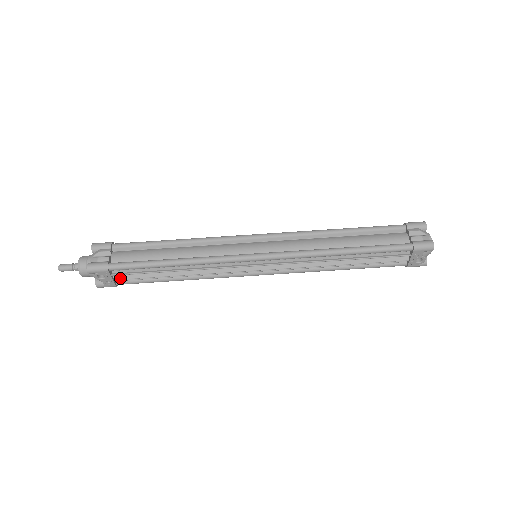
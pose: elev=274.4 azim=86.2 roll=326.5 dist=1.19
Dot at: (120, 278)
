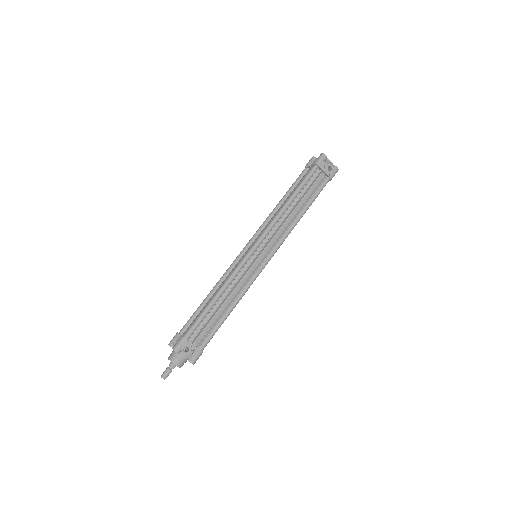
Dot at: (198, 341)
